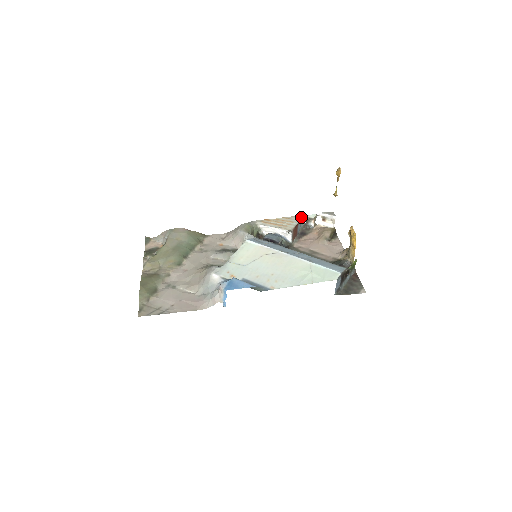
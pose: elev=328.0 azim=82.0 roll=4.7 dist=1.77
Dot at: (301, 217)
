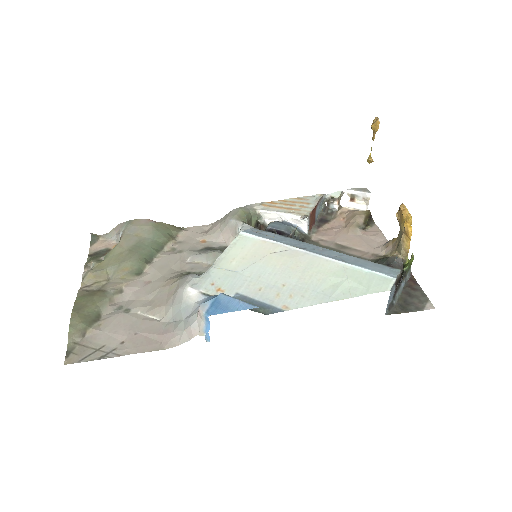
Dot at: (320, 196)
